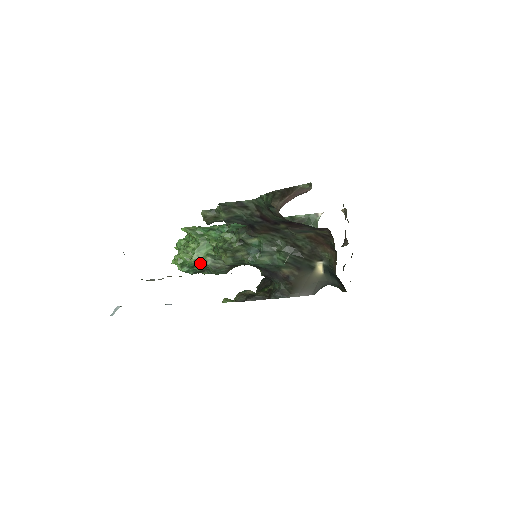
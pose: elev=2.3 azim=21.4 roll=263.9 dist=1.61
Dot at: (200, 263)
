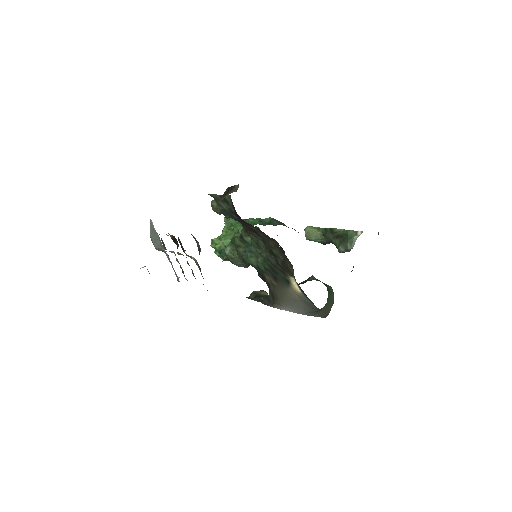
Dot at: (224, 251)
